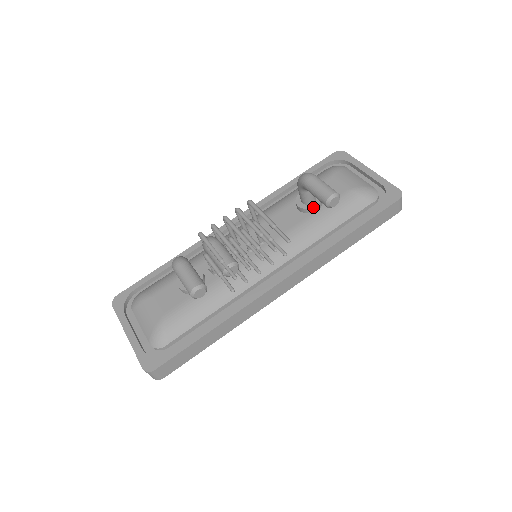
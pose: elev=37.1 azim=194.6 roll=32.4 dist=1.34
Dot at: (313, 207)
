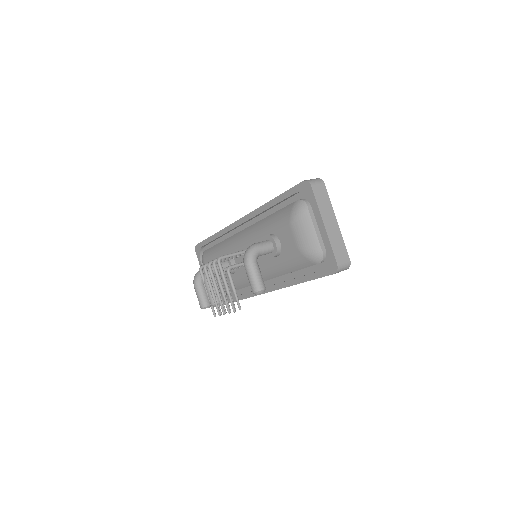
Dot at: (271, 257)
